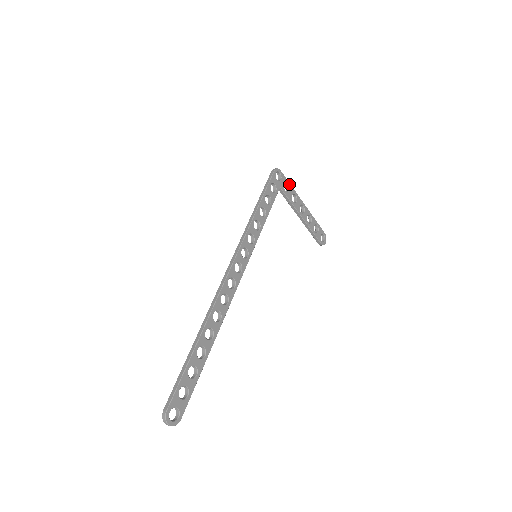
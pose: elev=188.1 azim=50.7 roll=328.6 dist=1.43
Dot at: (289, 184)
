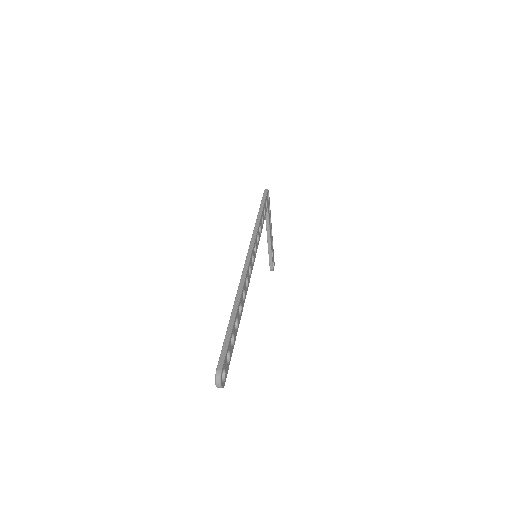
Dot at: occluded
